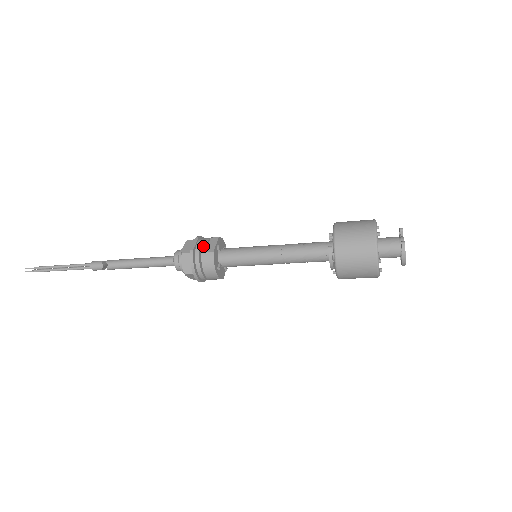
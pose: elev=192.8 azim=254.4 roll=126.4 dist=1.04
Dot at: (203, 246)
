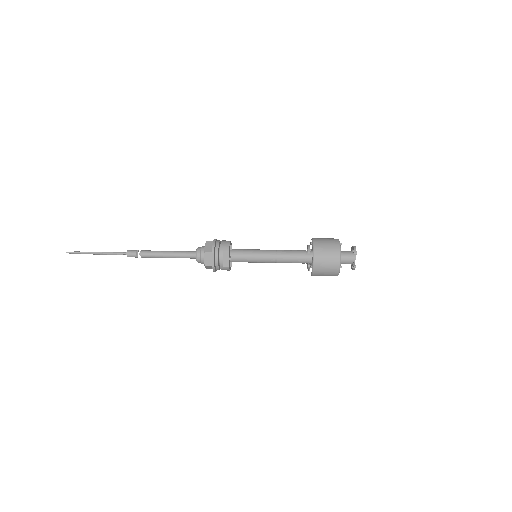
Dot at: (221, 263)
